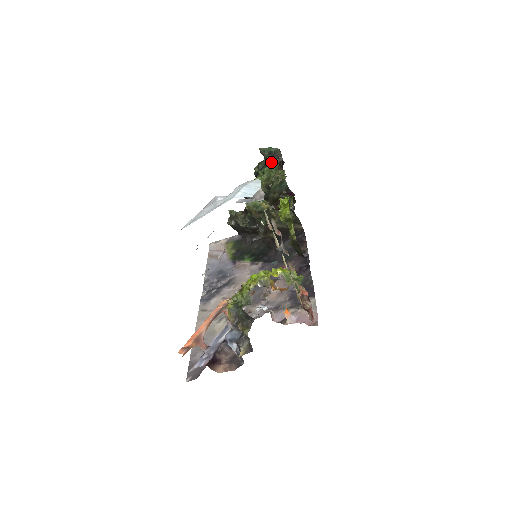
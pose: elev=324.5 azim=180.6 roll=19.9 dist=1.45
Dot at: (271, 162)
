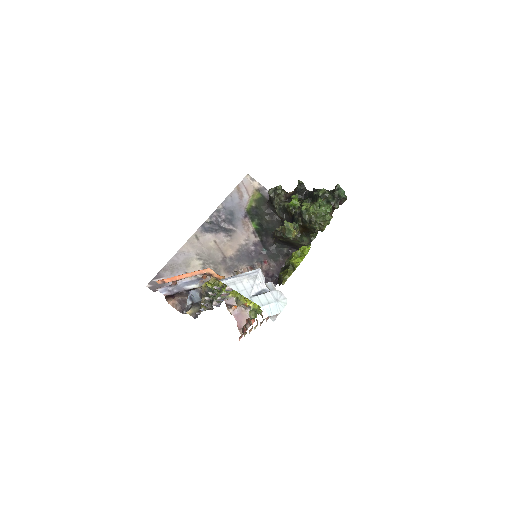
Dot at: (330, 211)
